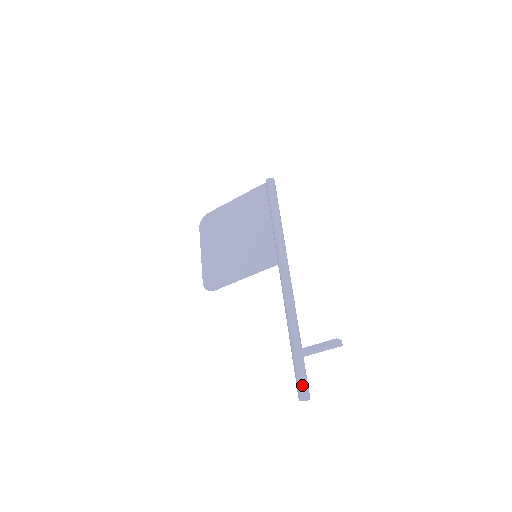
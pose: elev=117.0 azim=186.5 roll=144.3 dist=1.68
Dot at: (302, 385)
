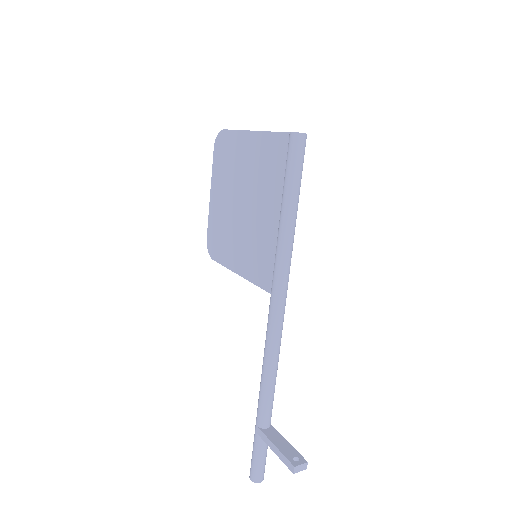
Dot at: (254, 467)
